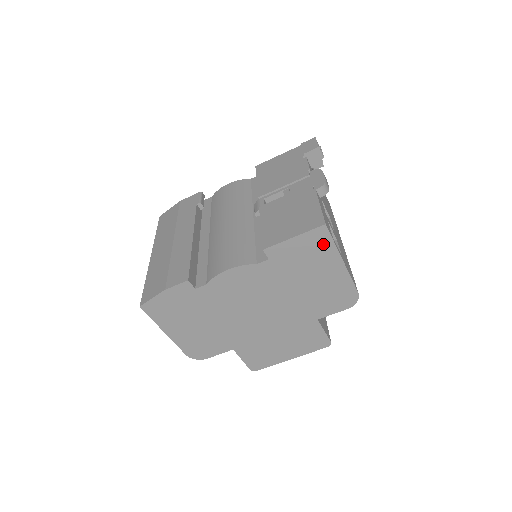
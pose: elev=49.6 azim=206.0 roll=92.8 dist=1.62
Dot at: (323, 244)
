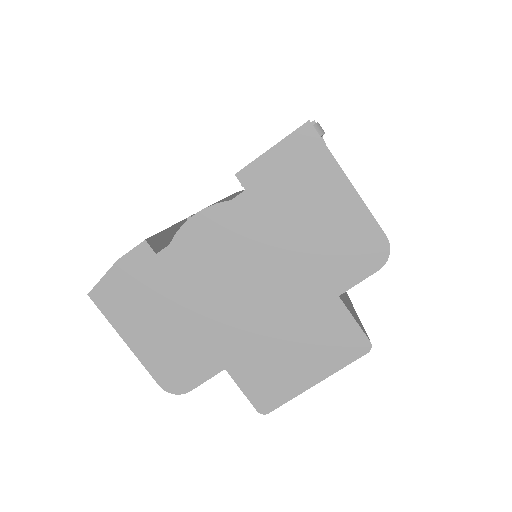
Dot at: (314, 154)
